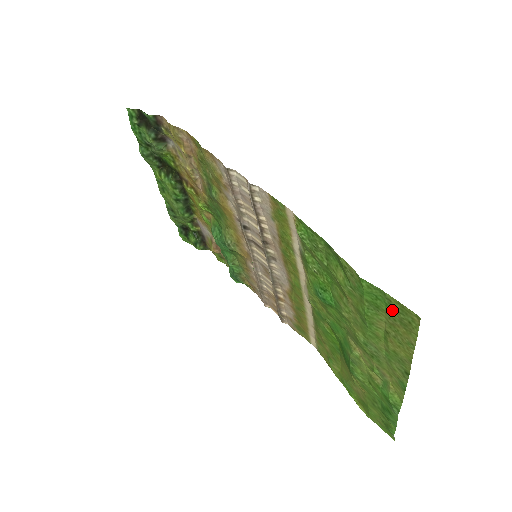
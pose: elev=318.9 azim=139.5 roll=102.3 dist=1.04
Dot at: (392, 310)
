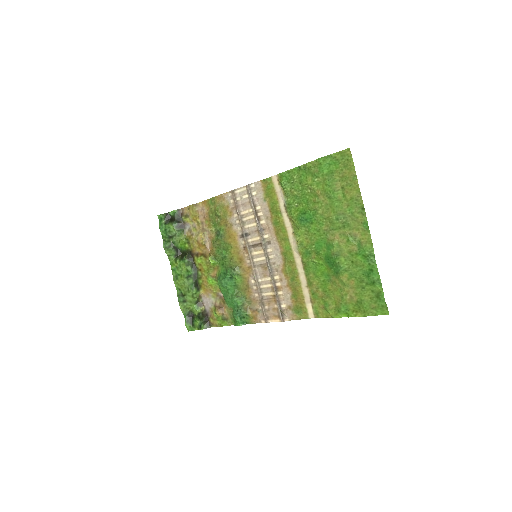
Dot at: (338, 163)
